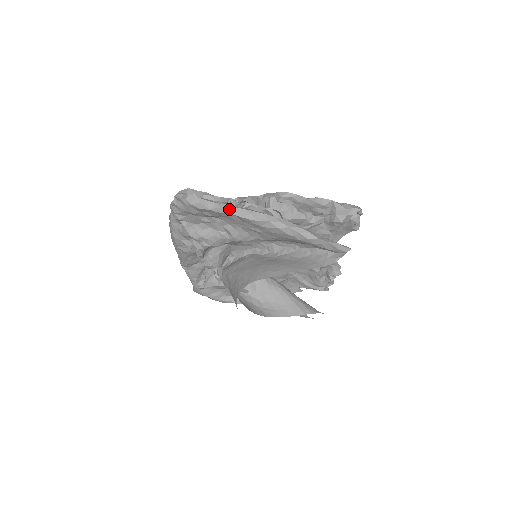
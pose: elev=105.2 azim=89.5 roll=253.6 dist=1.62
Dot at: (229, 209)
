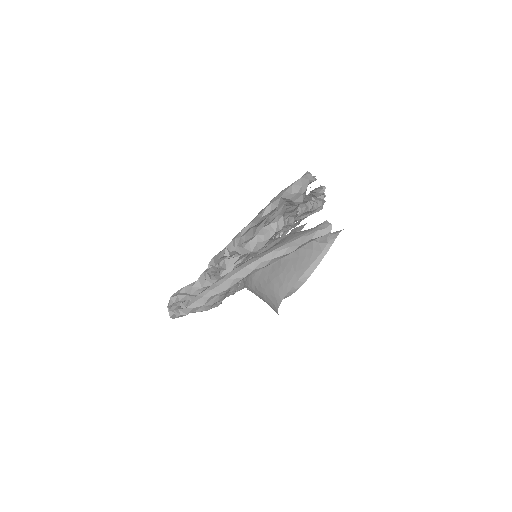
Dot at: (216, 291)
